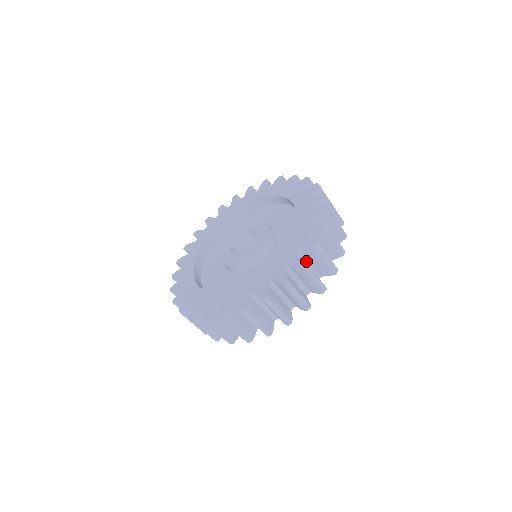
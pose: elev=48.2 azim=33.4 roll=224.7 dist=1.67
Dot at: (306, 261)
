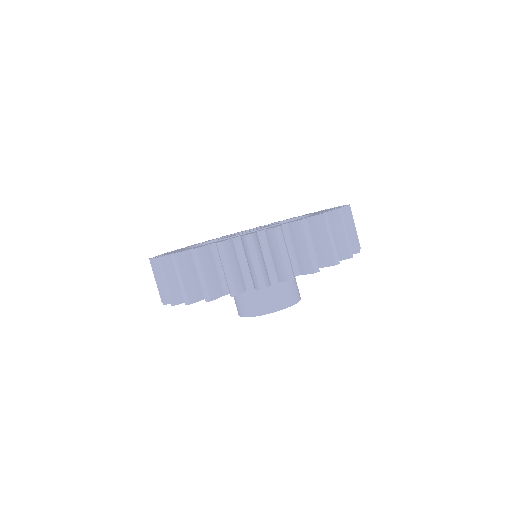
Dot at: occluded
